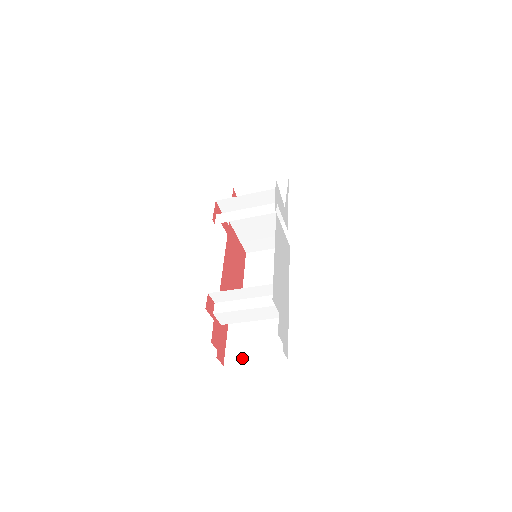
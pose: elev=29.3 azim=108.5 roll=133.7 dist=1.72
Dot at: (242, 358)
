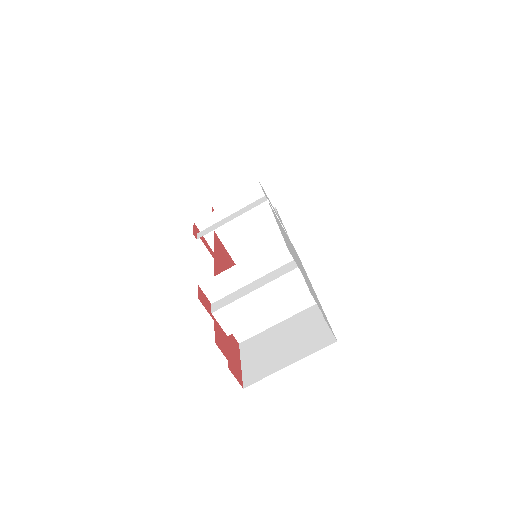
Dot at: (268, 368)
